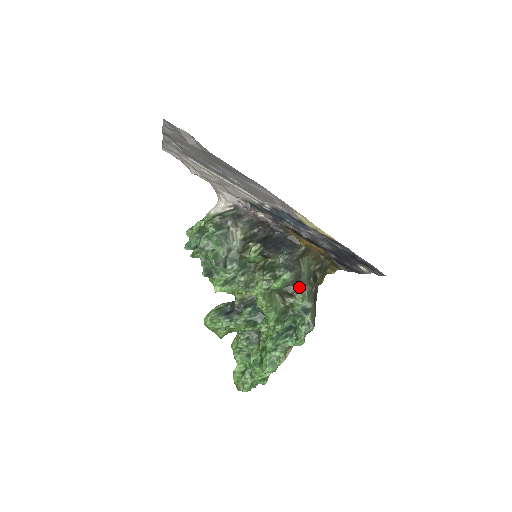
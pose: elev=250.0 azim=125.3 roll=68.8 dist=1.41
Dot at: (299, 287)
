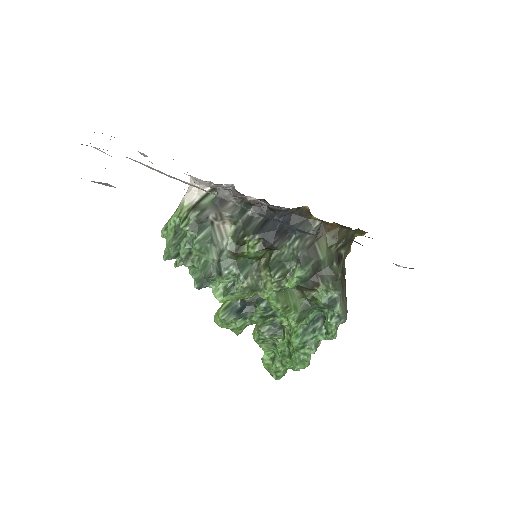
Dot at: (320, 279)
